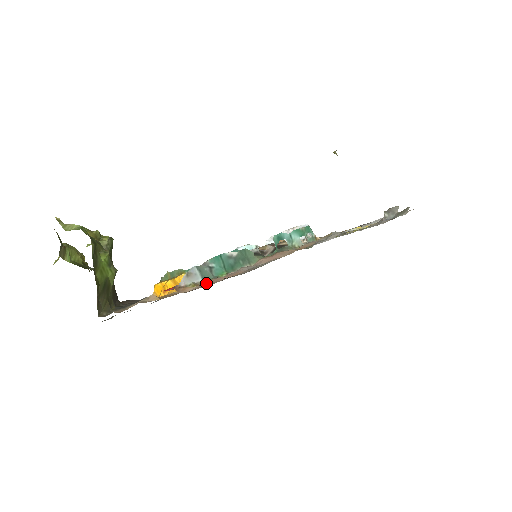
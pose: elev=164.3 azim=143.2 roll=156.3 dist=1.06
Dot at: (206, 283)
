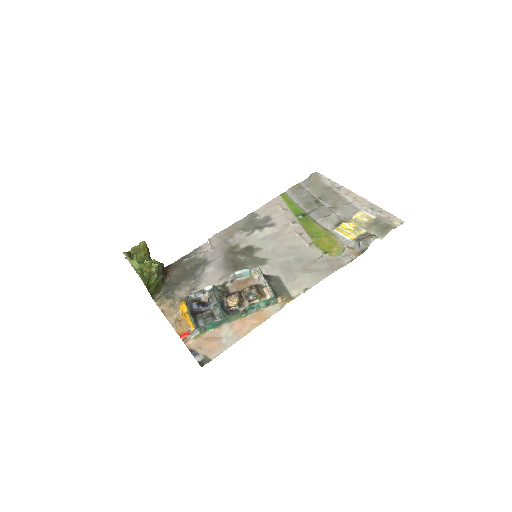
Dot at: (200, 341)
